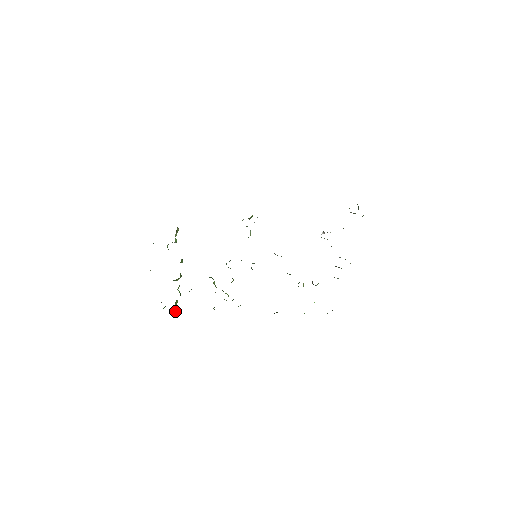
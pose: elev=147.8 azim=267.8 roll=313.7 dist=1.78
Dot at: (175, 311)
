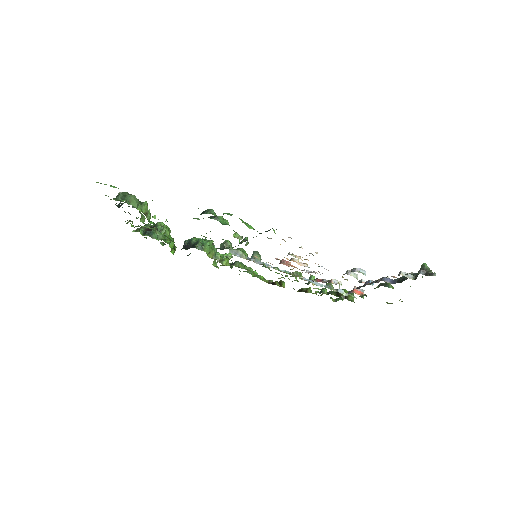
Dot at: (173, 254)
